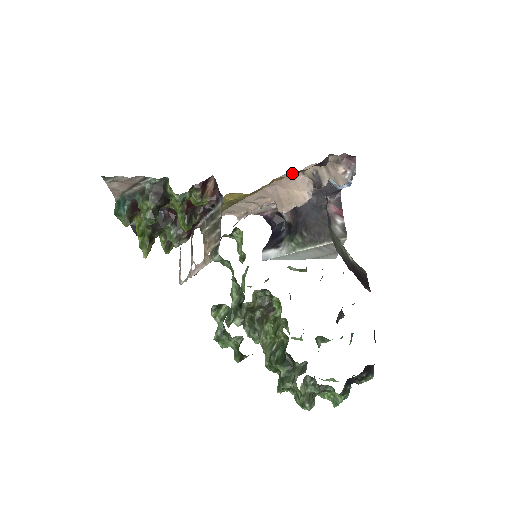
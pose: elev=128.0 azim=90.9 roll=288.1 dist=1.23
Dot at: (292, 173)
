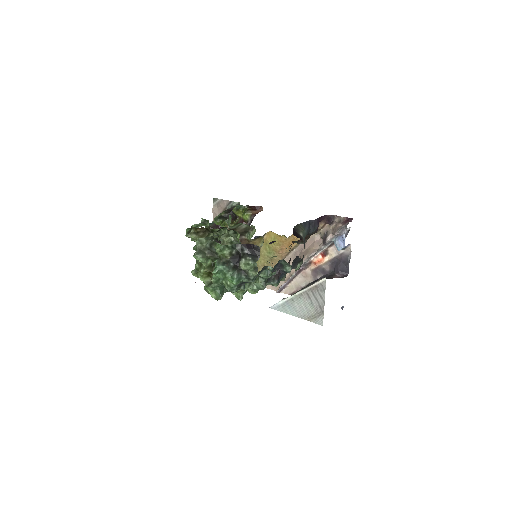
Dot at: (314, 235)
